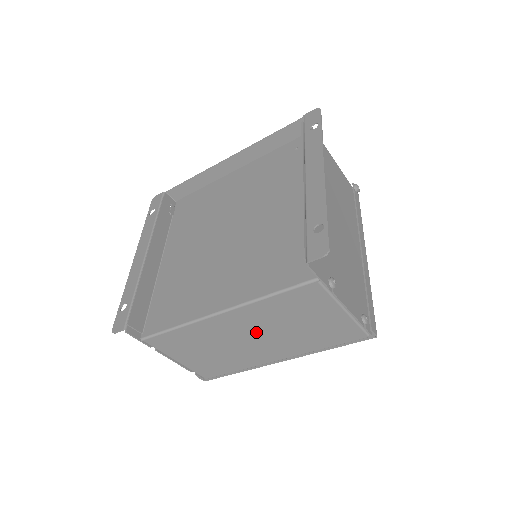
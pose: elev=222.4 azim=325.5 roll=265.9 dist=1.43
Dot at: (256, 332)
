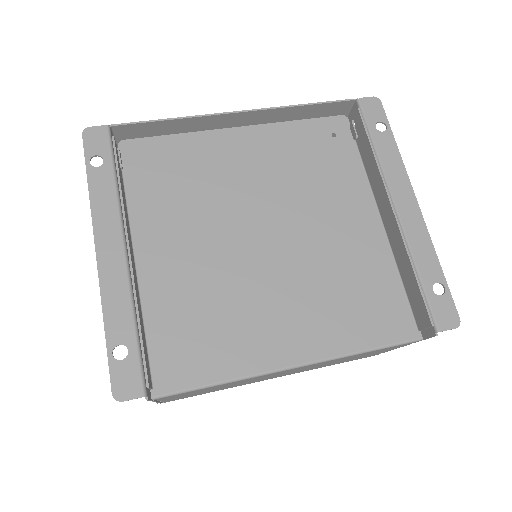
Dot at: (297, 370)
